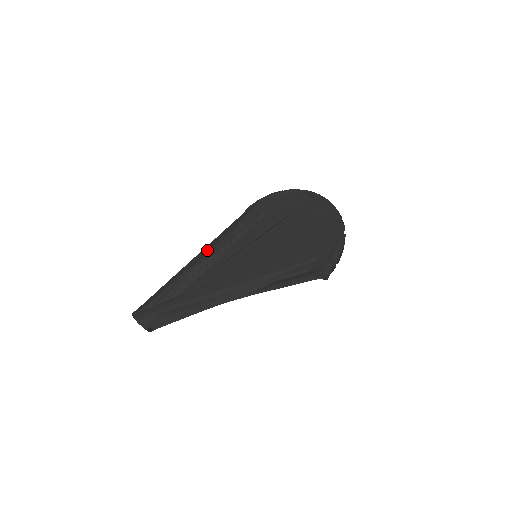
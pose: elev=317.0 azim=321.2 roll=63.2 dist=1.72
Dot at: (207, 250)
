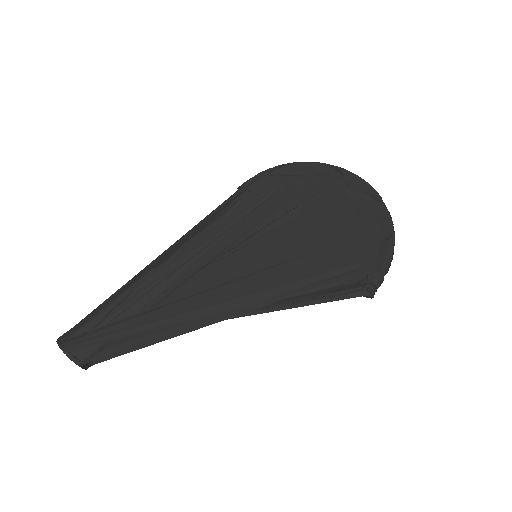
Dot at: (181, 243)
